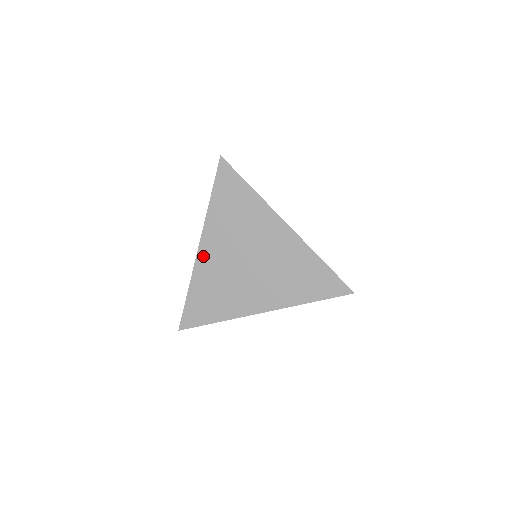
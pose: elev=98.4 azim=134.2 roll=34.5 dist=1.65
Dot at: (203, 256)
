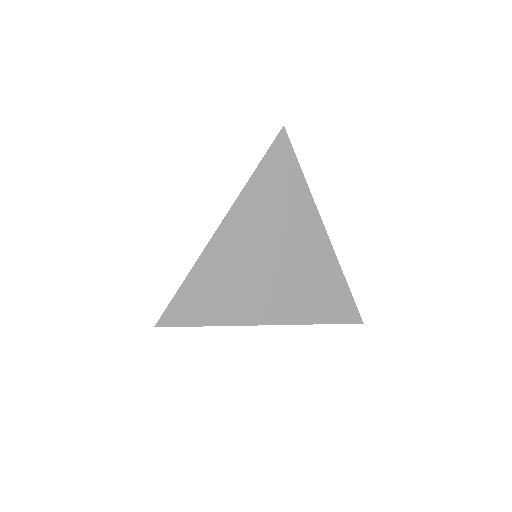
Dot at: (223, 236)
